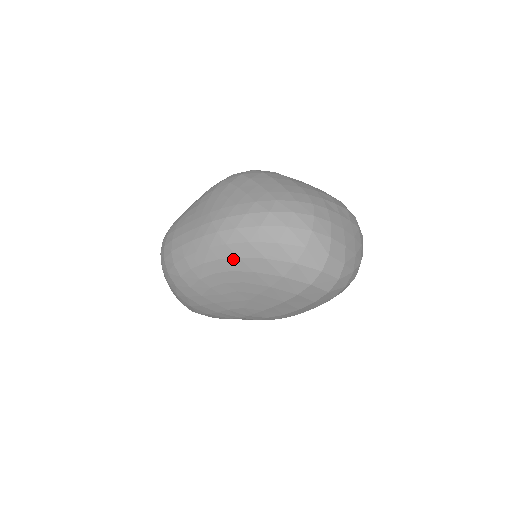
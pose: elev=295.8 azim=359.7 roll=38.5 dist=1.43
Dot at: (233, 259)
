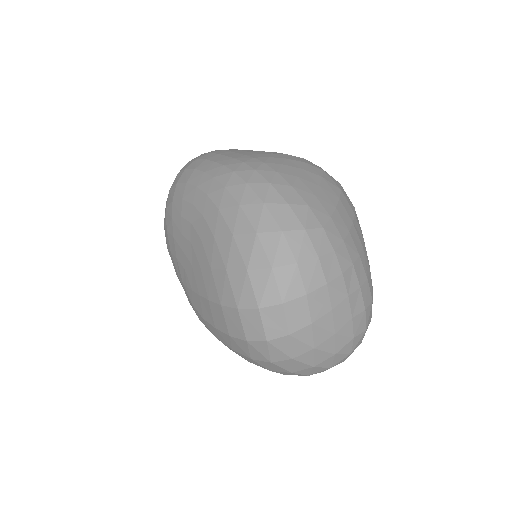
Dot at: (215, 206)
